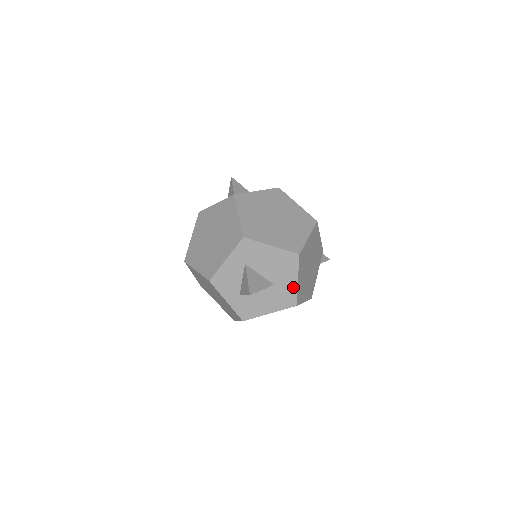
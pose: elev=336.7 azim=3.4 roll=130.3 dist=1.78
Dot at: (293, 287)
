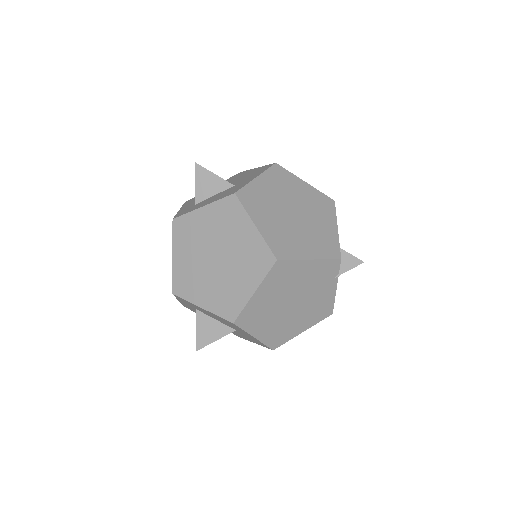
Dot at: (255, 339)
